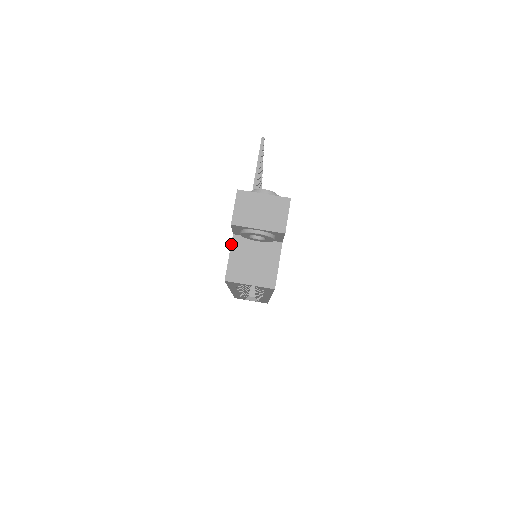
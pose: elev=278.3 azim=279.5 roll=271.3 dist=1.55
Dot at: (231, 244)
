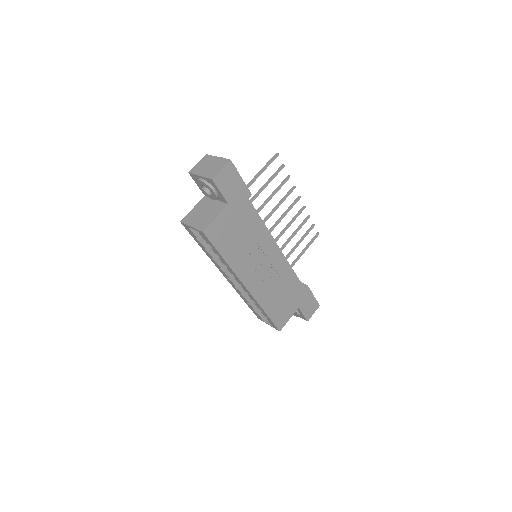
Dot at: (199, 201)
